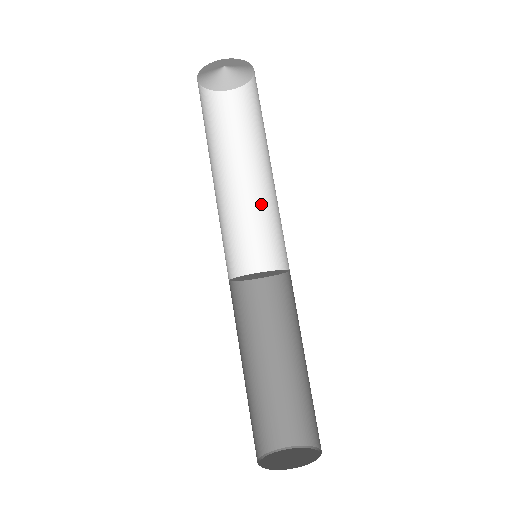
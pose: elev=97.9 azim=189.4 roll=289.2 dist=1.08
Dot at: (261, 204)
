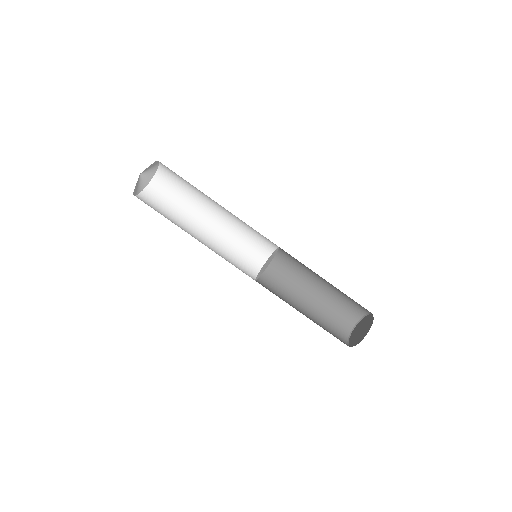
Dot at: (226, 231)
